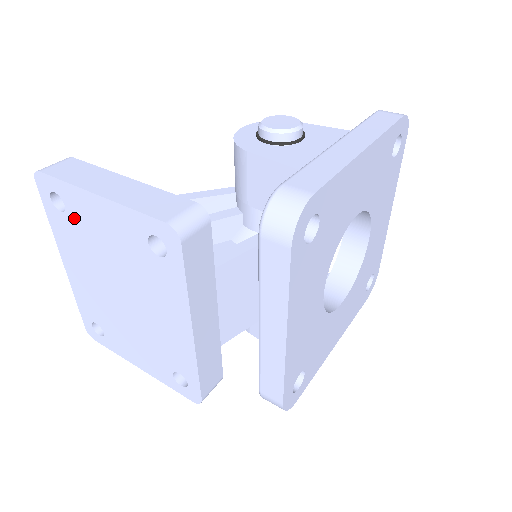
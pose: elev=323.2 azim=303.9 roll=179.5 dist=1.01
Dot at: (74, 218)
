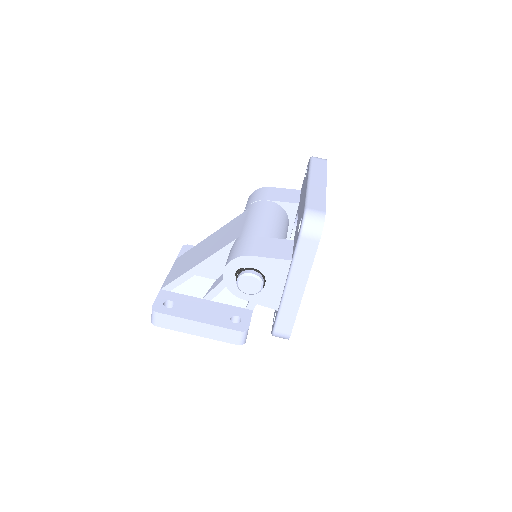
Dot at: occluded
